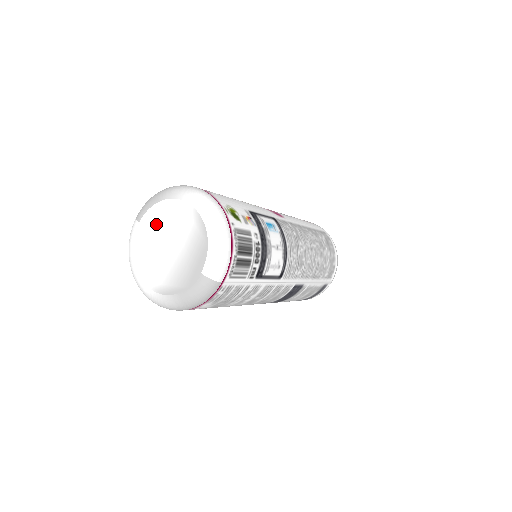
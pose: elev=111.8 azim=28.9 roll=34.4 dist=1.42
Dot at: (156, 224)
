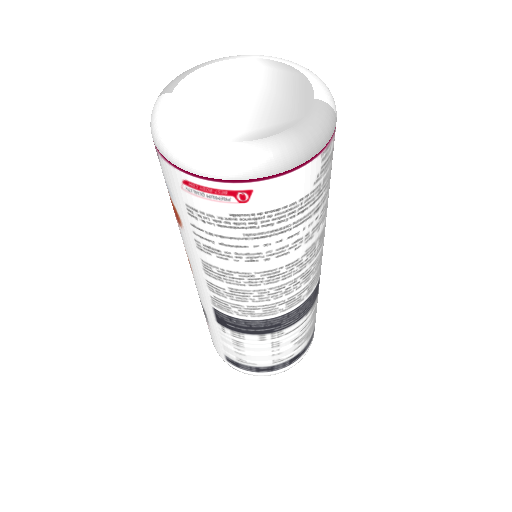
Dot at: (206, 85)
